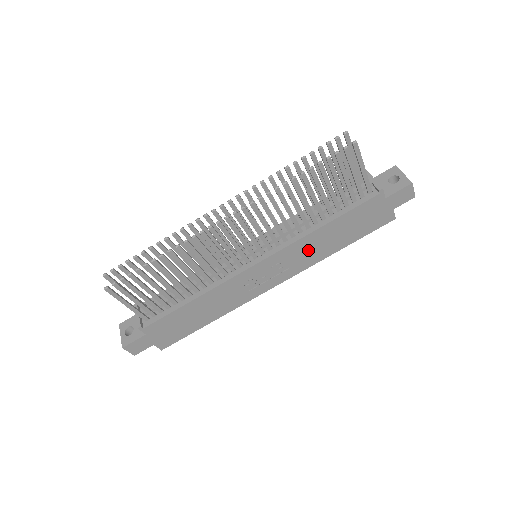
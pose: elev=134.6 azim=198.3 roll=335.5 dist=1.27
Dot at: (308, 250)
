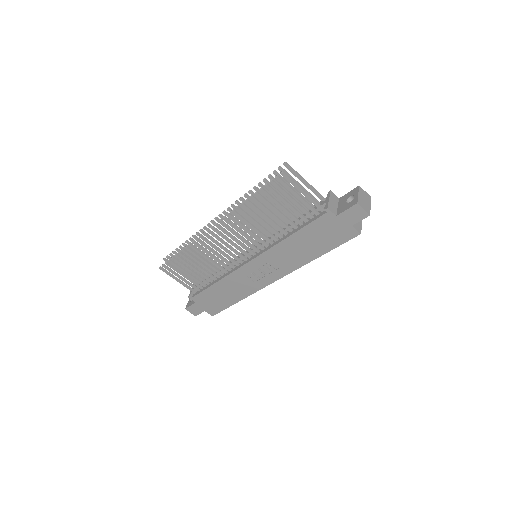
Dot at: (287, 255)
